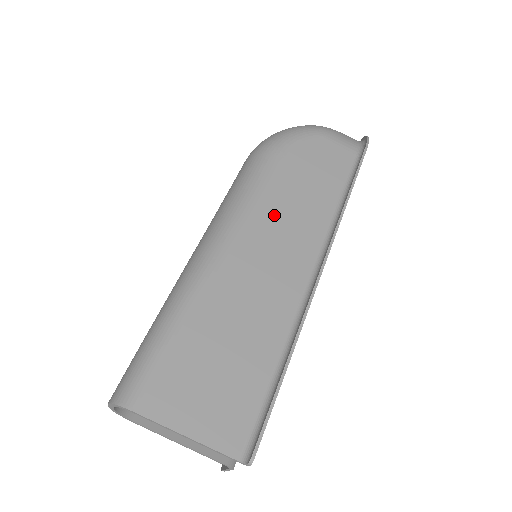
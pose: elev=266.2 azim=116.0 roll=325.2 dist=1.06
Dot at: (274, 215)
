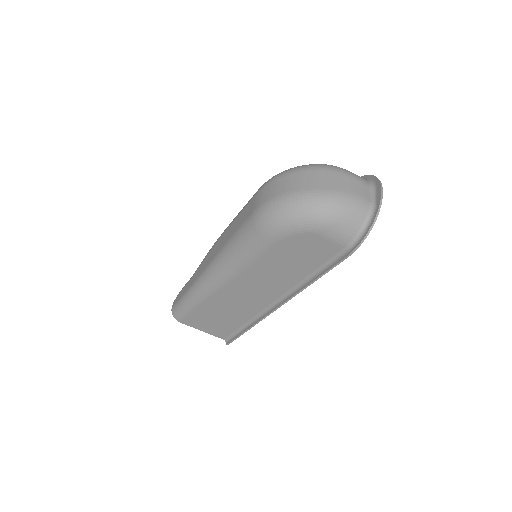
Dot at: (257, 276)
